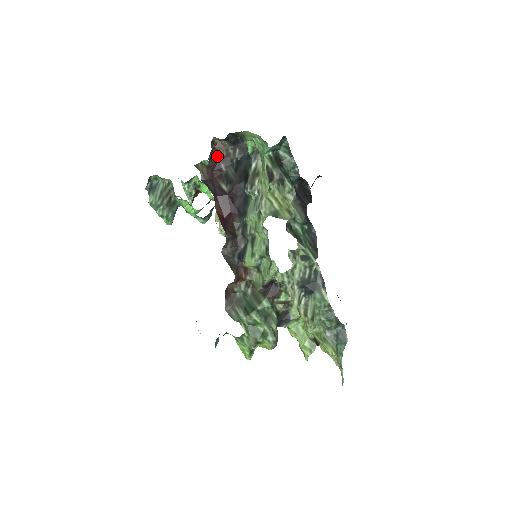
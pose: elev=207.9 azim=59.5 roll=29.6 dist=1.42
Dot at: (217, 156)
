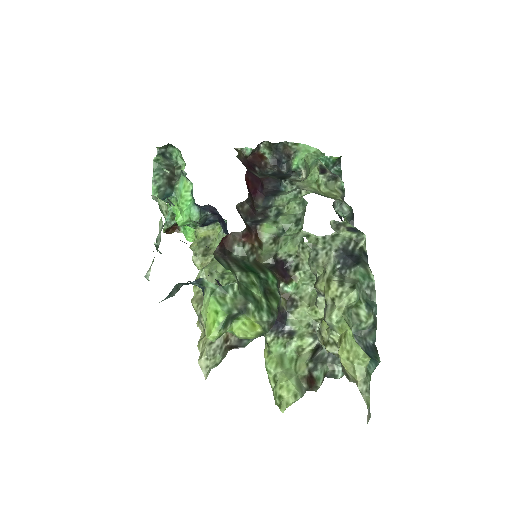
Dot at: (255, 161)
